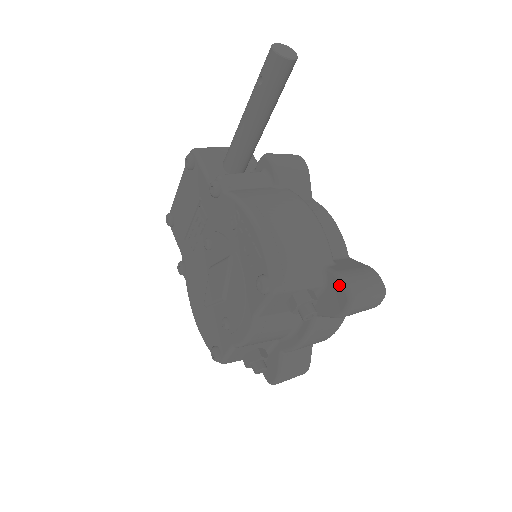
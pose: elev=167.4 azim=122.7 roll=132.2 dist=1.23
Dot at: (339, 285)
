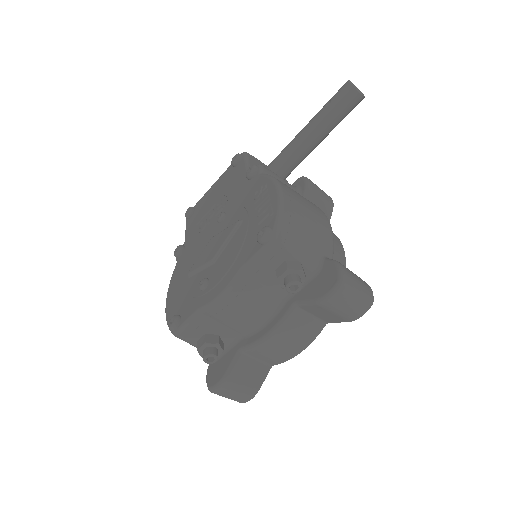
Dot at: (333, 269)
